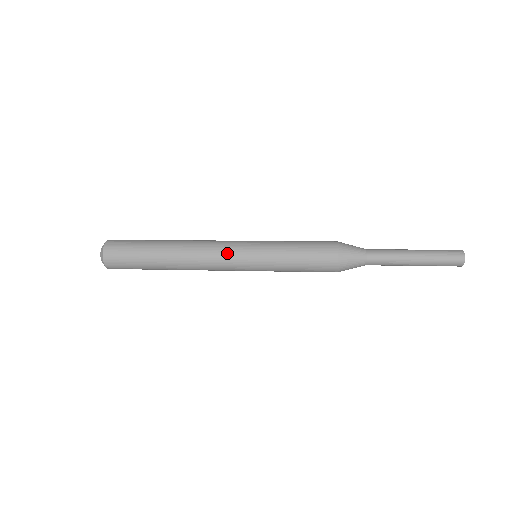
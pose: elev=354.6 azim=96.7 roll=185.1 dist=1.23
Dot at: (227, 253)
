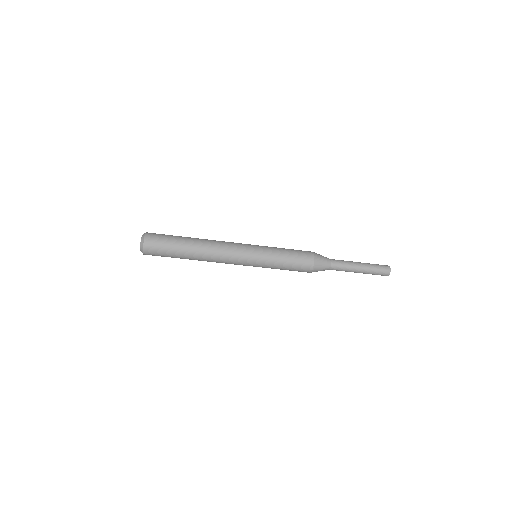
Dot at: (238, 243)
